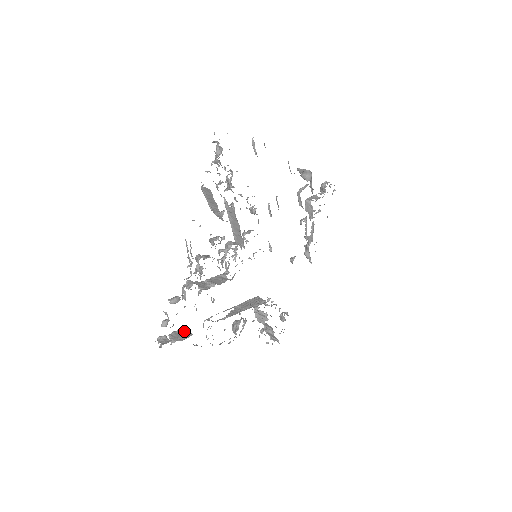
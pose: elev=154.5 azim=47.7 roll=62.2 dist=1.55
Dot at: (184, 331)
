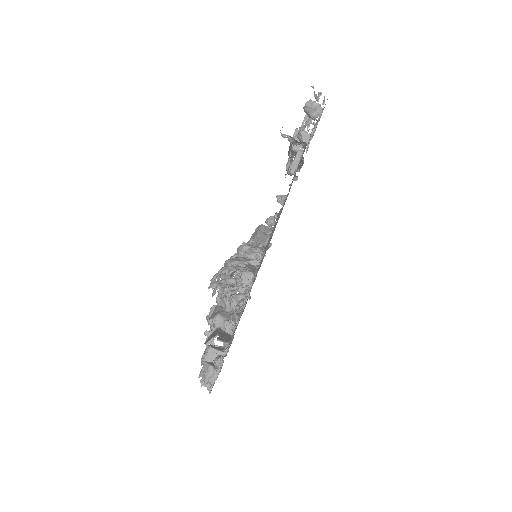
Dot at: (213, 352)
